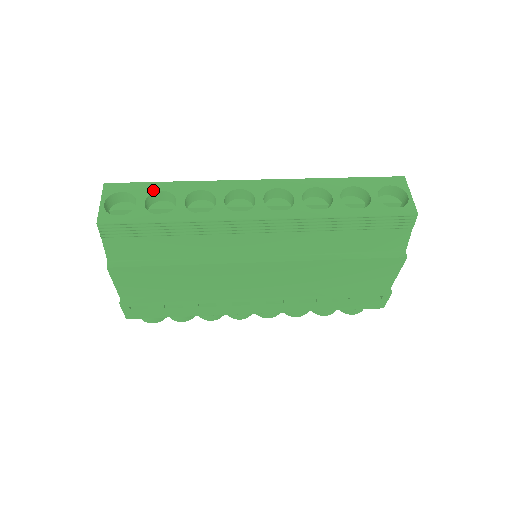
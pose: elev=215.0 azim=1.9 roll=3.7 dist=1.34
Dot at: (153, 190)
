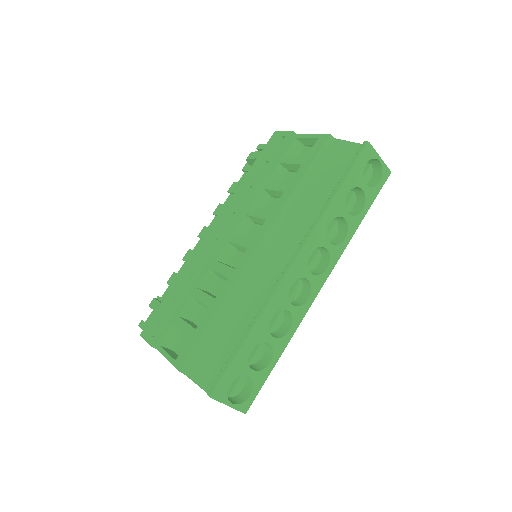
Dot at: (246, 358)
